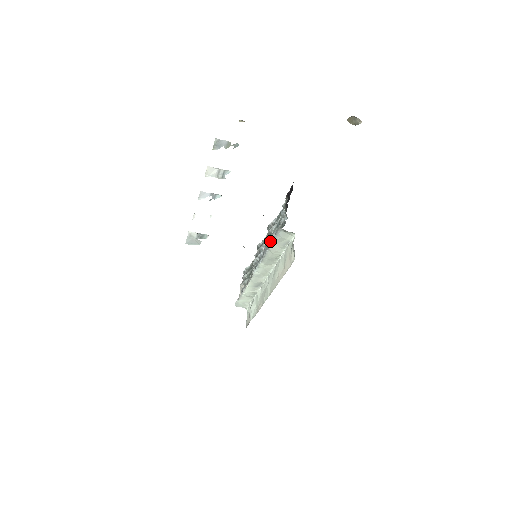
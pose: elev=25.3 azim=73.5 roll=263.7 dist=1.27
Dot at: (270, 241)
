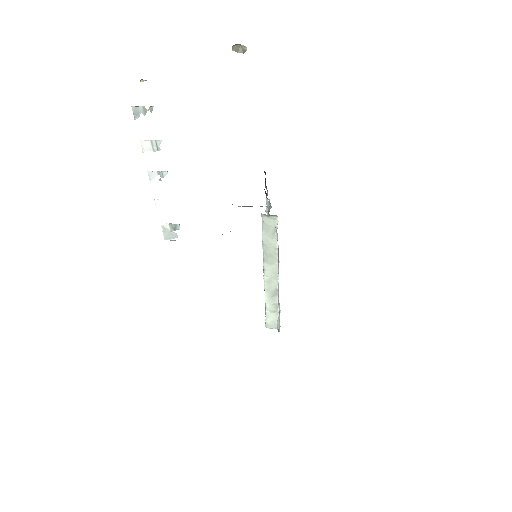
Dot at: occluded
